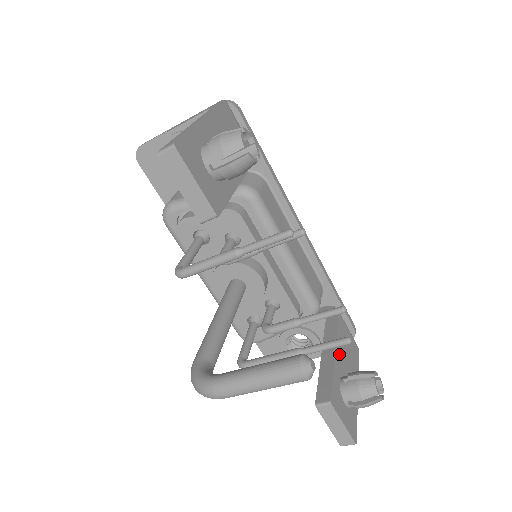
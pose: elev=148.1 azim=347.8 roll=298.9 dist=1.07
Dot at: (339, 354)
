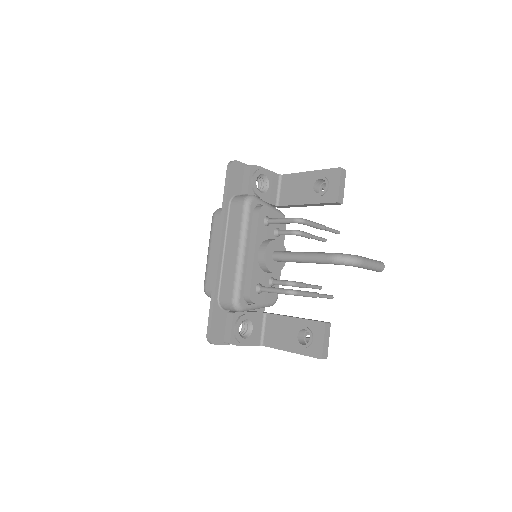
Dot at: occluded
